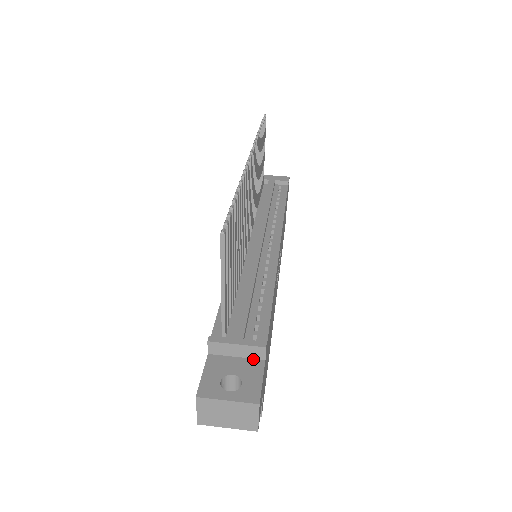
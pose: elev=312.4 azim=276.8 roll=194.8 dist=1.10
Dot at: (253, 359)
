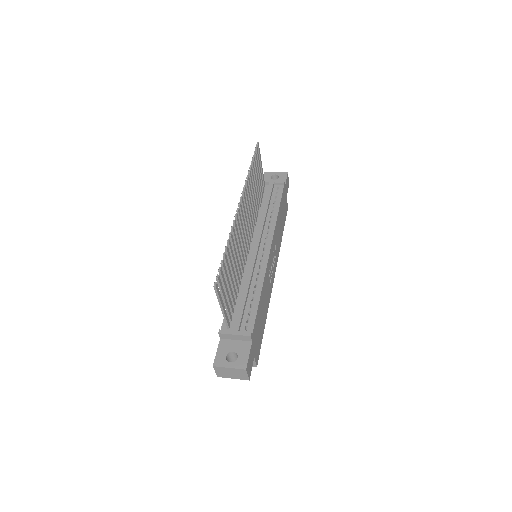
Dot at: (245, 341)
